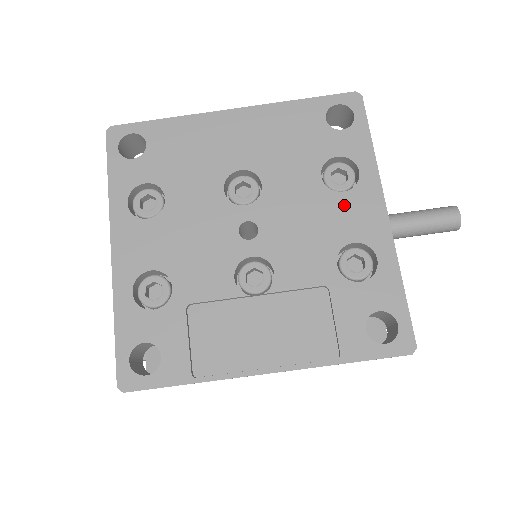
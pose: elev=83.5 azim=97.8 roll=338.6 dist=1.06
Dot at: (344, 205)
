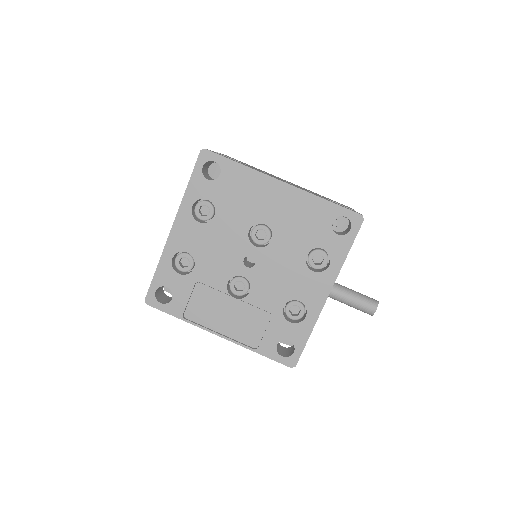
Dot at: (308, 279)
